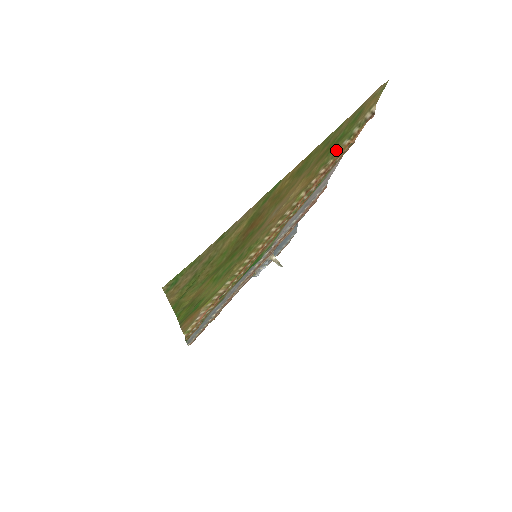
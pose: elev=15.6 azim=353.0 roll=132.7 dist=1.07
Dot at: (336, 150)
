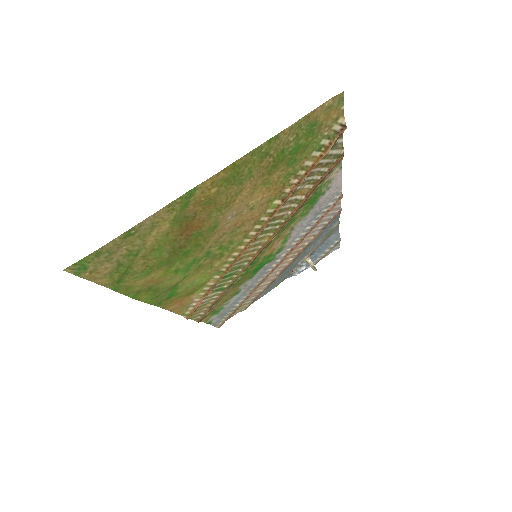
Dot at: (304, 161)
